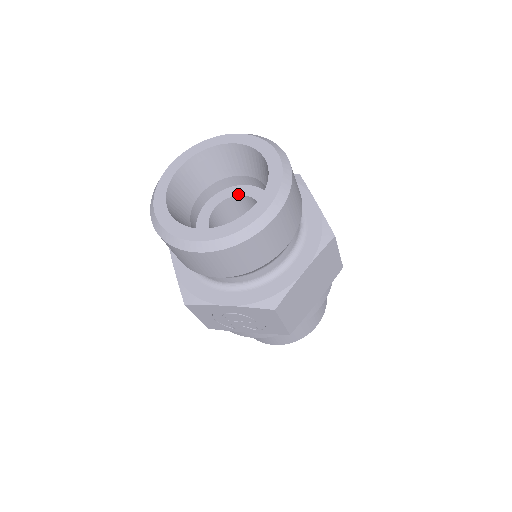
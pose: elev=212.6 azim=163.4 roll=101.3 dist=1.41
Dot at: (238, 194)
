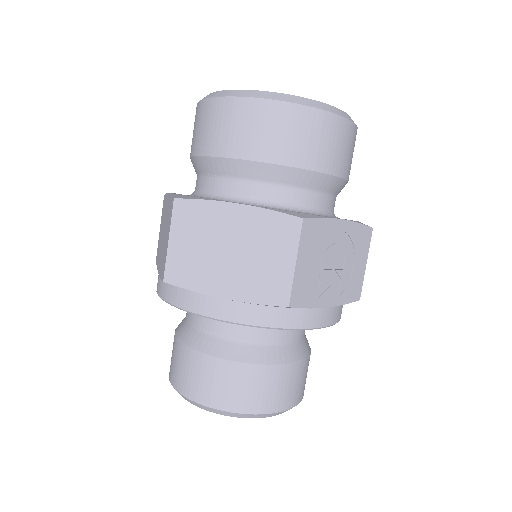
Dot at: occluded
